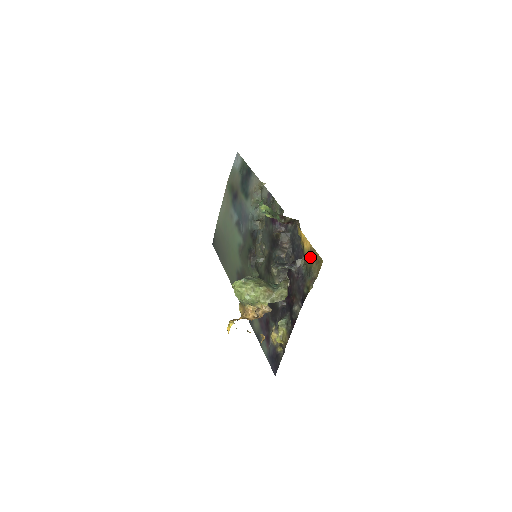
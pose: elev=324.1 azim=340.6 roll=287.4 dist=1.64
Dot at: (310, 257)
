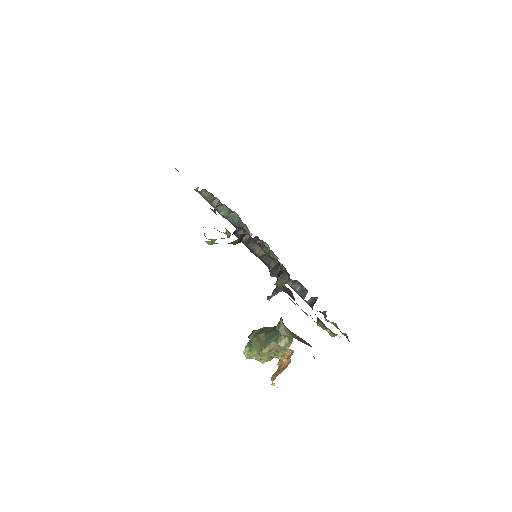
Dot at: occluded
